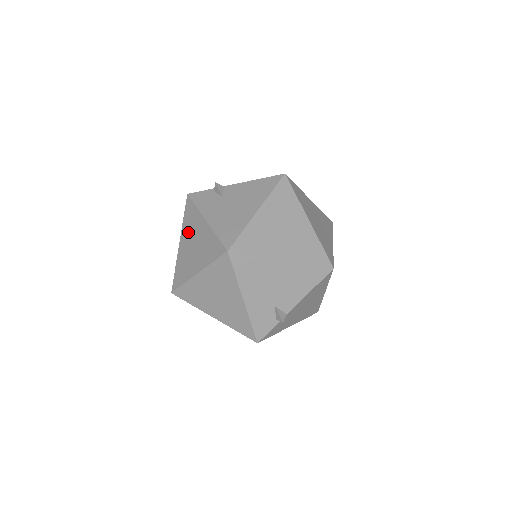
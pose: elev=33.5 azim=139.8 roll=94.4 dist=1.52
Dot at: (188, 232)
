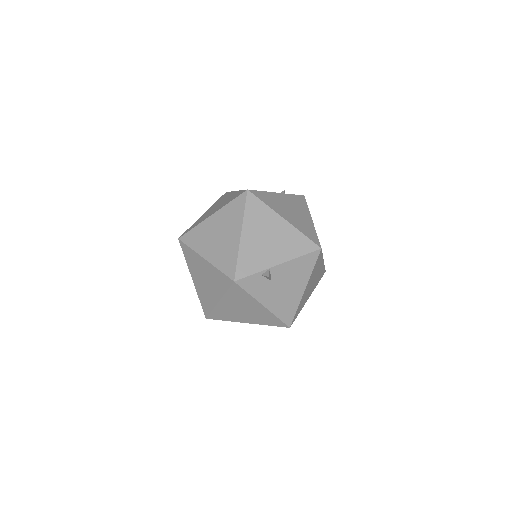
Dot at: (235, 302)
